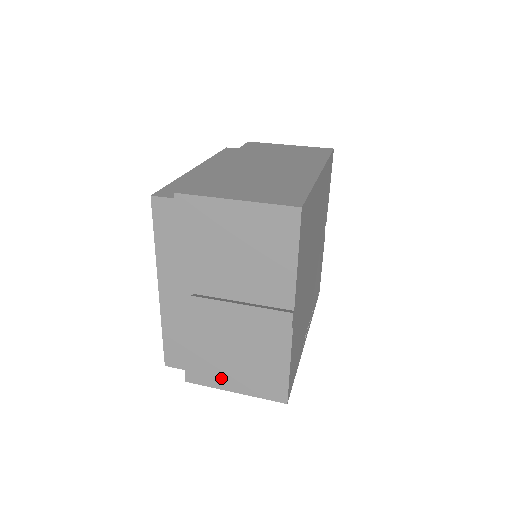
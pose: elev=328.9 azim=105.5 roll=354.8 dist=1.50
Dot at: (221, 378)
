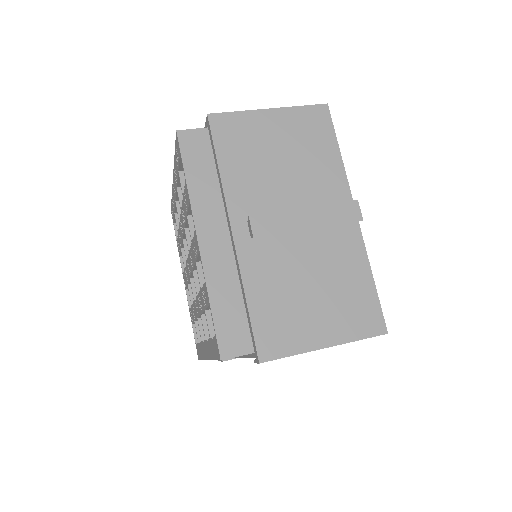
Dot at: (304, 332)
